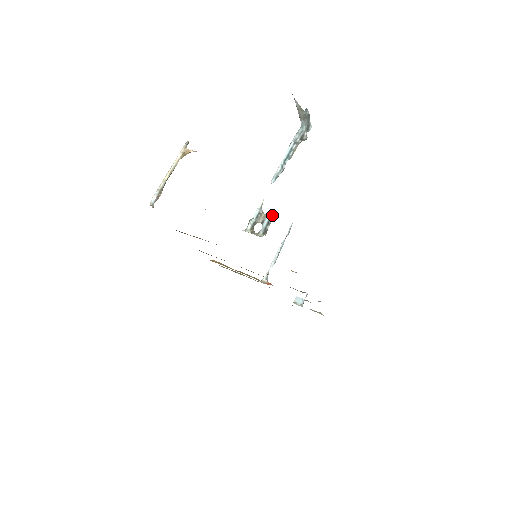
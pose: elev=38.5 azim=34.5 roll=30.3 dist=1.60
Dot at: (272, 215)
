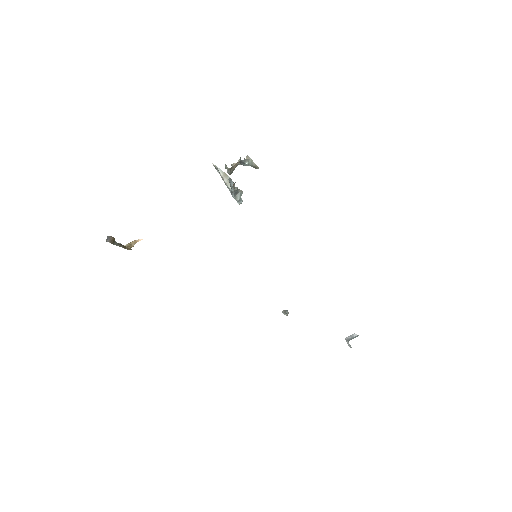
Dot at: occluded
